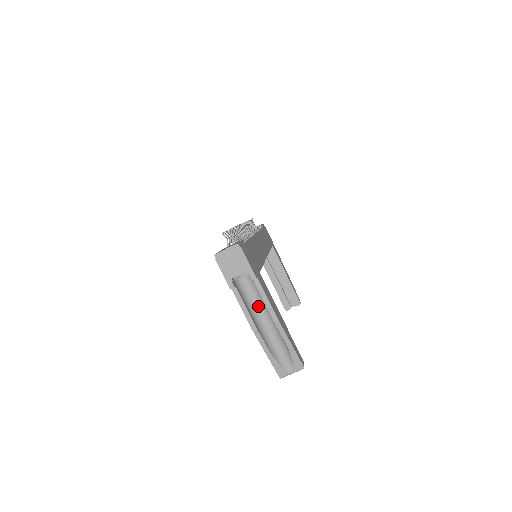
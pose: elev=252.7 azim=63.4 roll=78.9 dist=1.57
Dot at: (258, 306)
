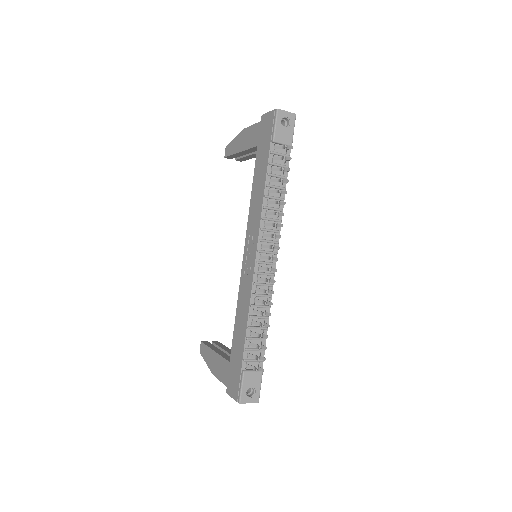
Dot at: occluded
